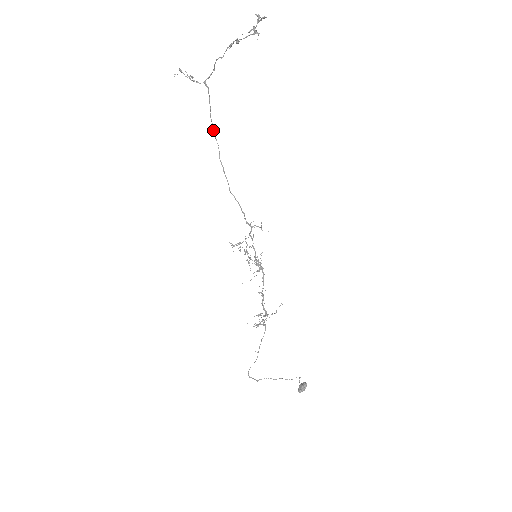
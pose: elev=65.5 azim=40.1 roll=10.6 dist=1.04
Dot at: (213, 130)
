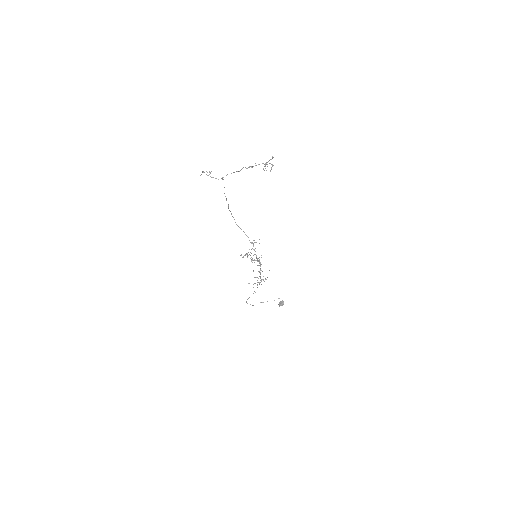
Dot at: (225, 196)
